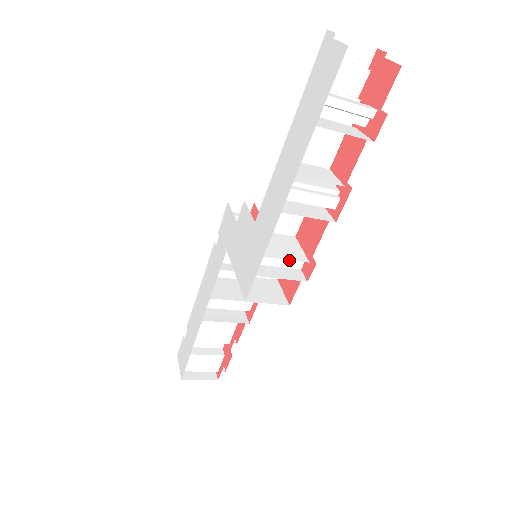
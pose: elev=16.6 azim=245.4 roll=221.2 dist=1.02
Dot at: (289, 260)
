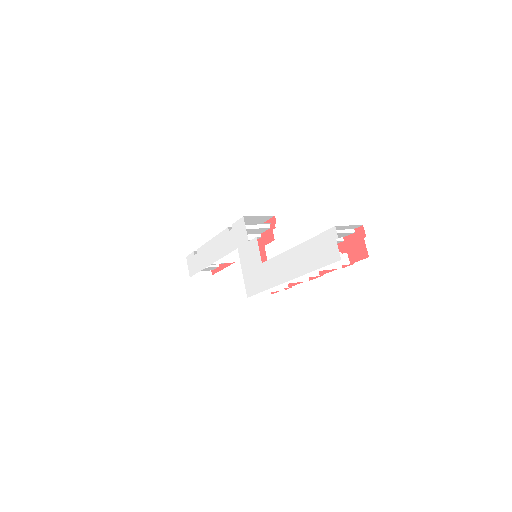
Dot at: occluded
